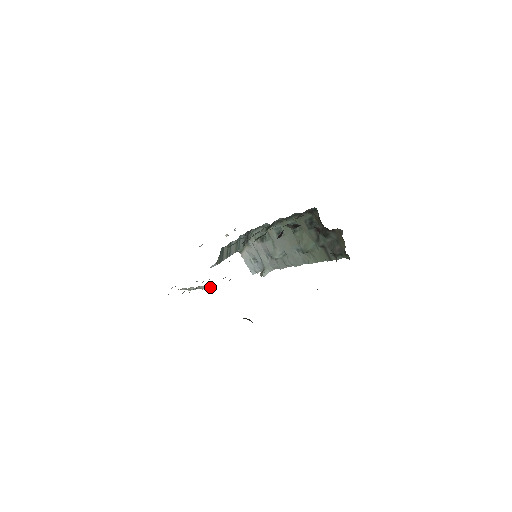
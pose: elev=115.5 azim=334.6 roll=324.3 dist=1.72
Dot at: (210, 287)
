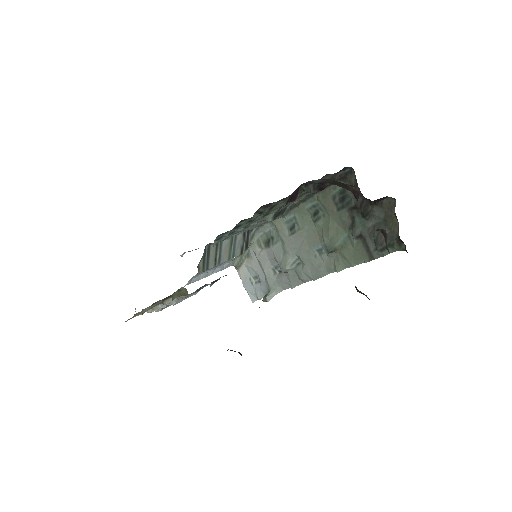
Dot at: (179, 291)
